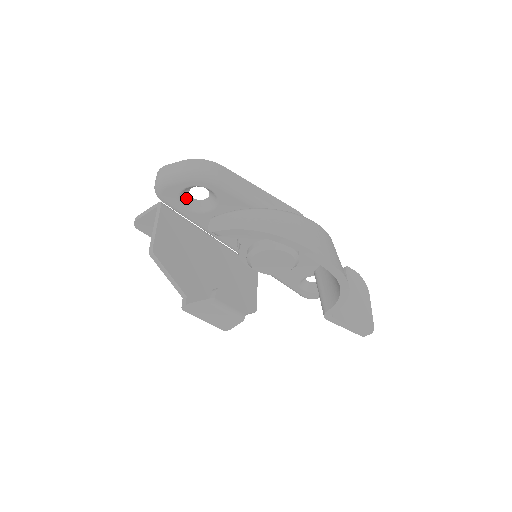
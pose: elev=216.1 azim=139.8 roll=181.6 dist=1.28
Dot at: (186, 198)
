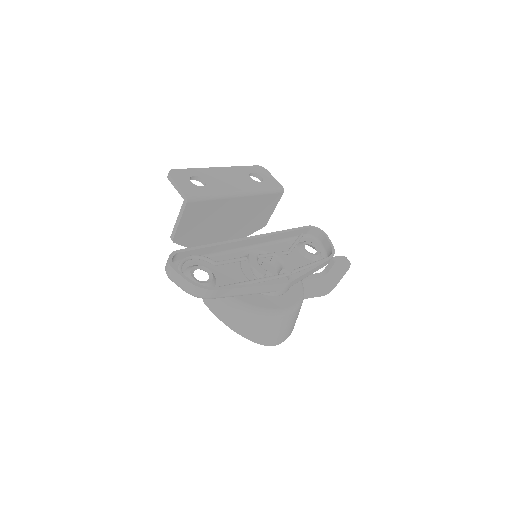
Dot at: (191, 271)
